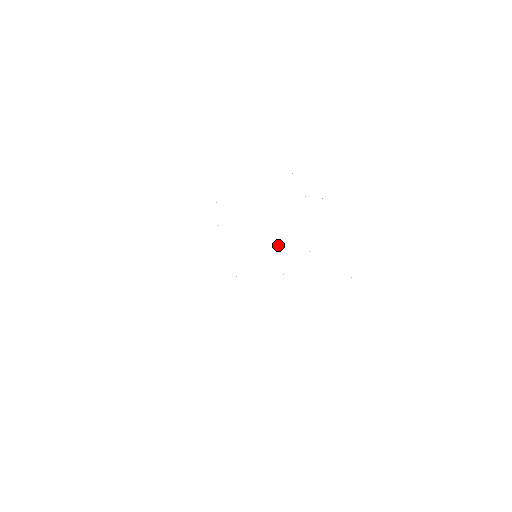
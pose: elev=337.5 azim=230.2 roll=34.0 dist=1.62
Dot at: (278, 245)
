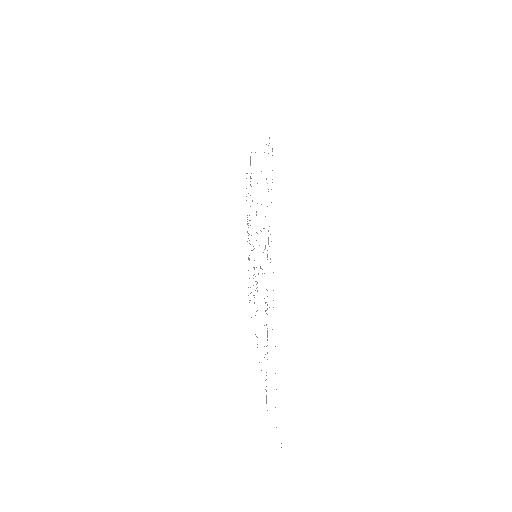
Dot at: occluded
